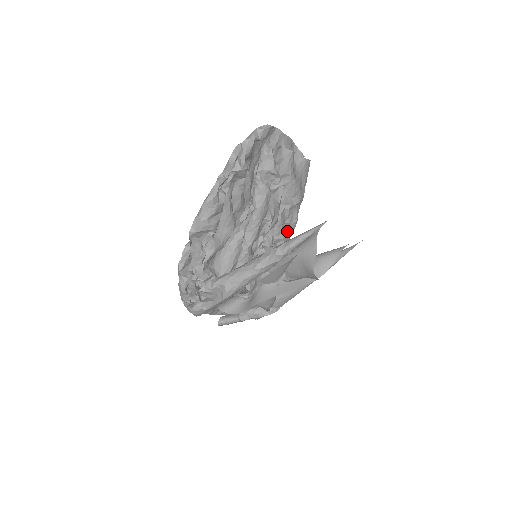
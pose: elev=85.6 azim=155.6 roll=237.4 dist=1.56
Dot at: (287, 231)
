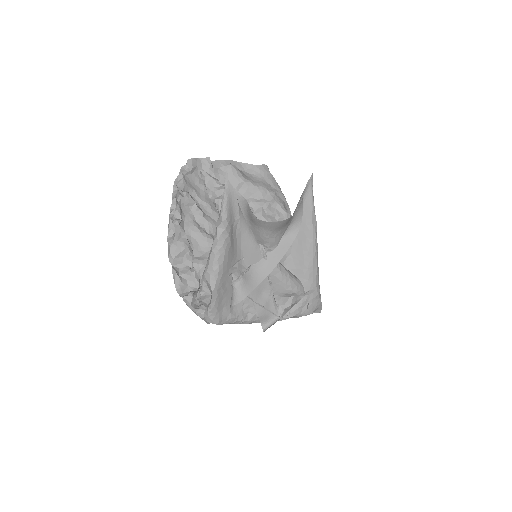
Dot at: occluded
